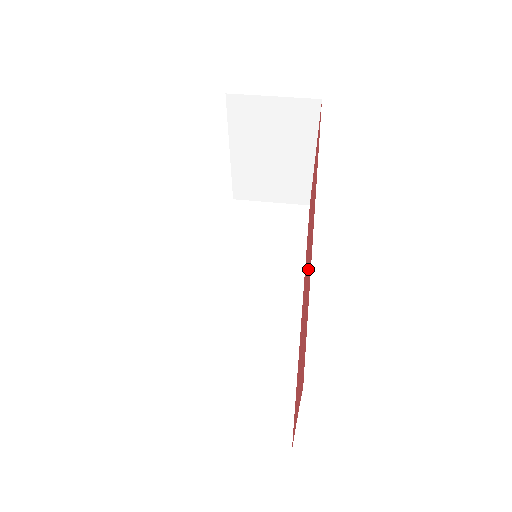
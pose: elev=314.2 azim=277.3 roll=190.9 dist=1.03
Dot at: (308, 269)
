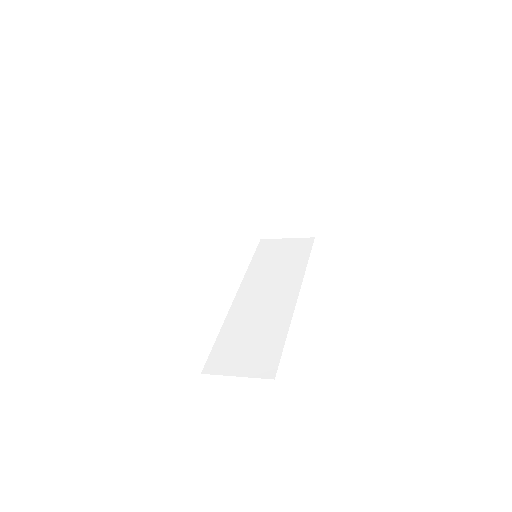
Dot at: occluded
